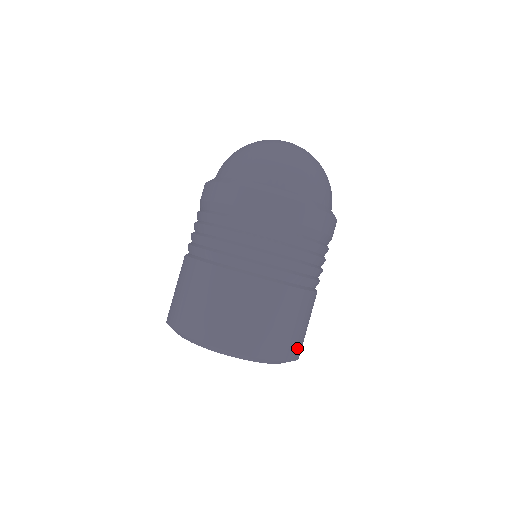
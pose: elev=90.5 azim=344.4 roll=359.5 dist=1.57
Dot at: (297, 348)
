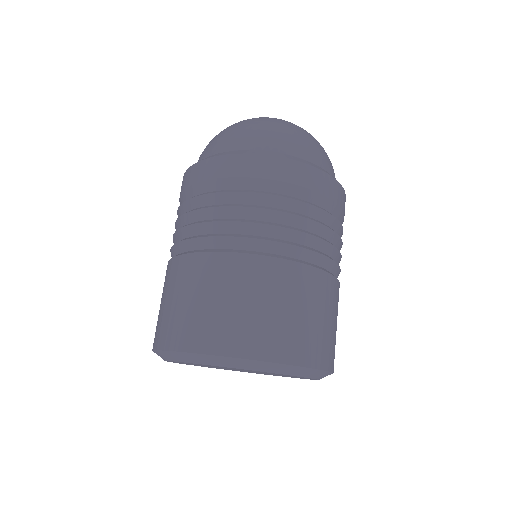
Dot at: occluded
